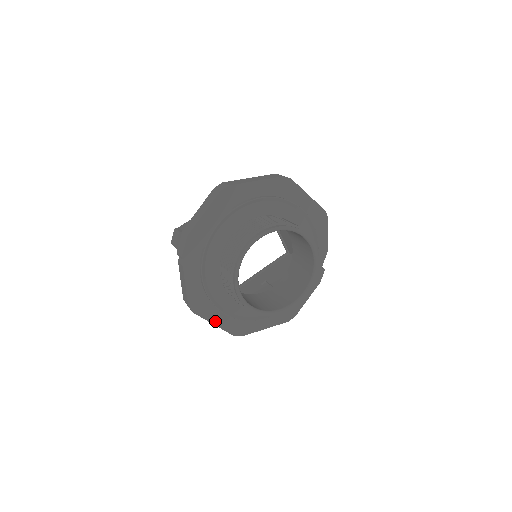
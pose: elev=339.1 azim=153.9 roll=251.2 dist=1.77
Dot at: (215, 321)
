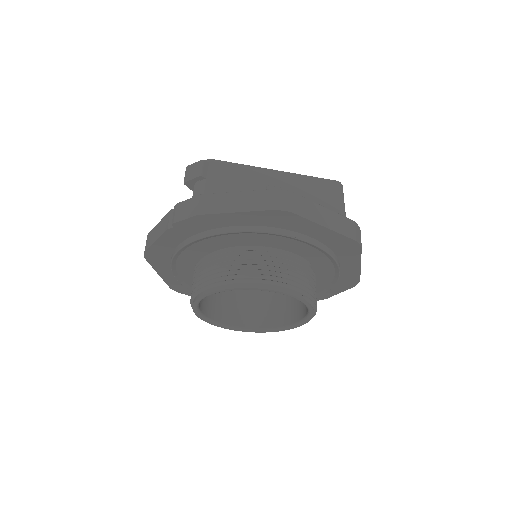
Dot at: (162, 273)
